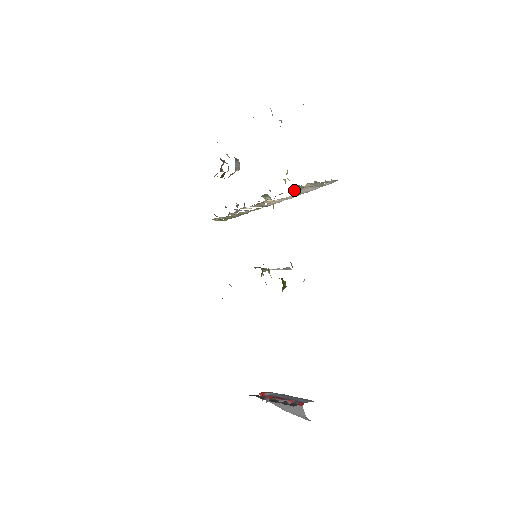
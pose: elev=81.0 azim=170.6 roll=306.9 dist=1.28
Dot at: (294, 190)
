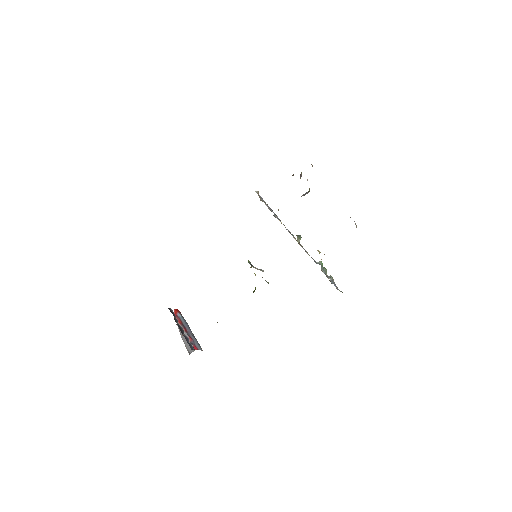
Dot at: occluded
